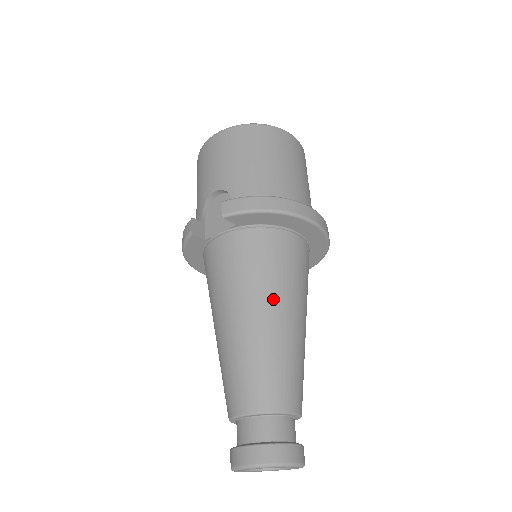
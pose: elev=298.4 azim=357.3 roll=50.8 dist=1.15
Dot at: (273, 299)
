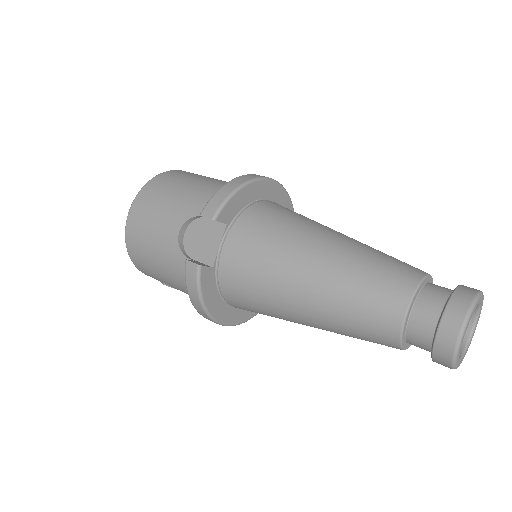
Dot at: (315, 232)
